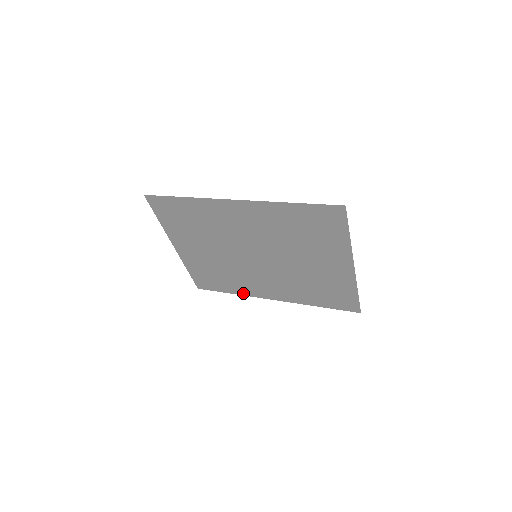
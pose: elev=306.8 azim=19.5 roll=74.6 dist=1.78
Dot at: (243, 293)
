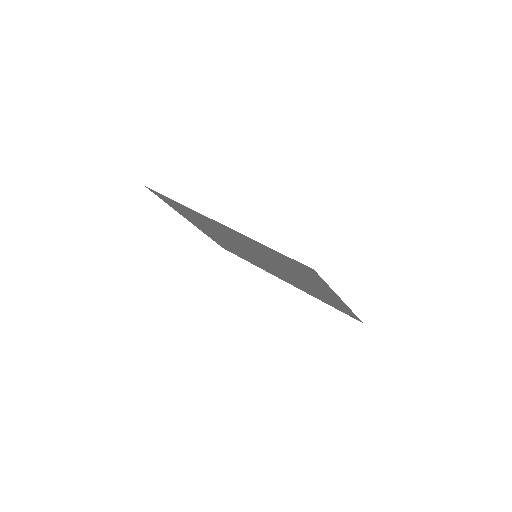
Dot at: (259, 267)
